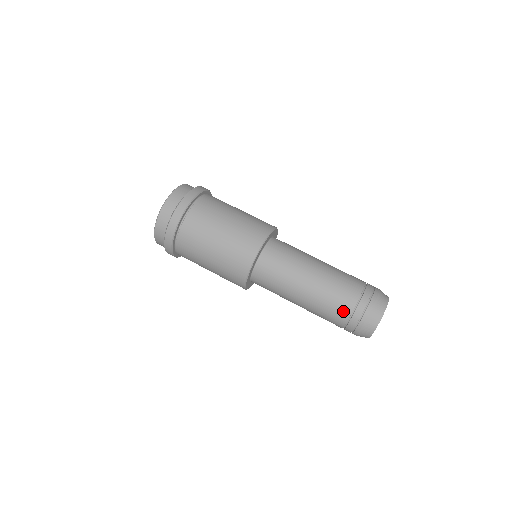
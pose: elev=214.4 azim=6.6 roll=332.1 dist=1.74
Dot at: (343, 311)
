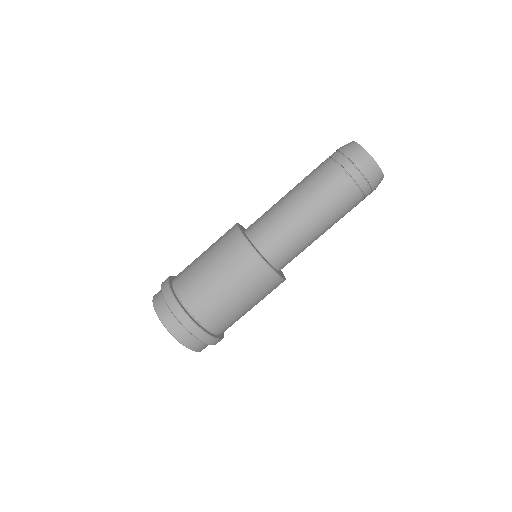
Dot at: (330, 170)
